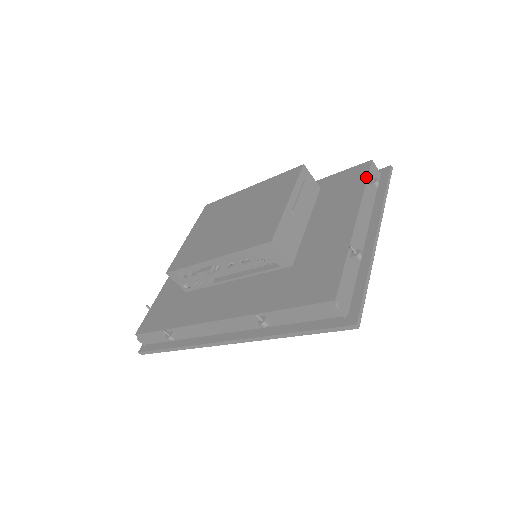
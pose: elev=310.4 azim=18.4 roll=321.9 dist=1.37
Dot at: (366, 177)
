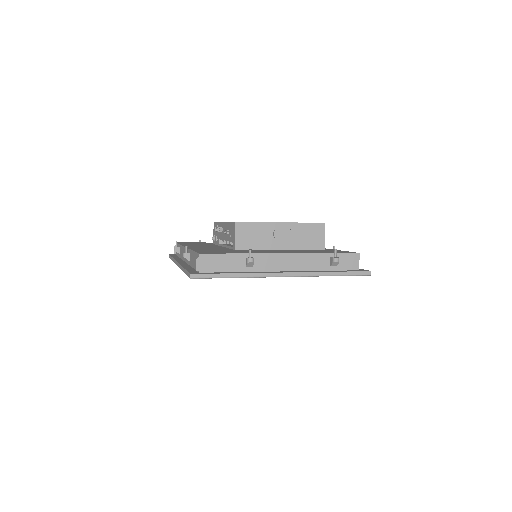
Dot at: occluded
